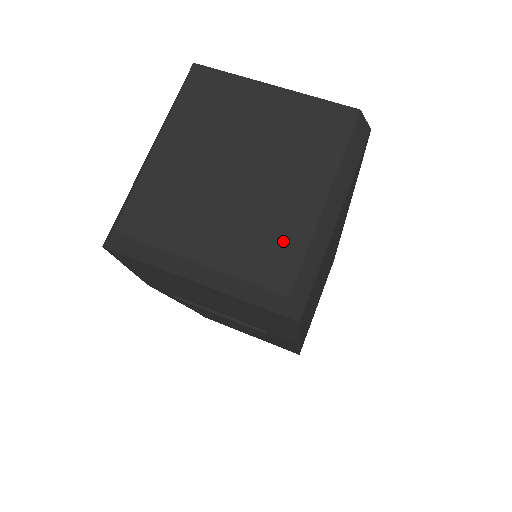
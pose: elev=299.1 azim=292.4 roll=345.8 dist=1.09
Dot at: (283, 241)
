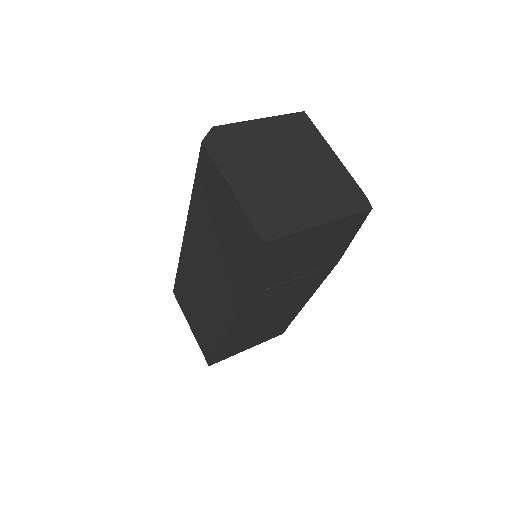
Dot at: (339, 177)
